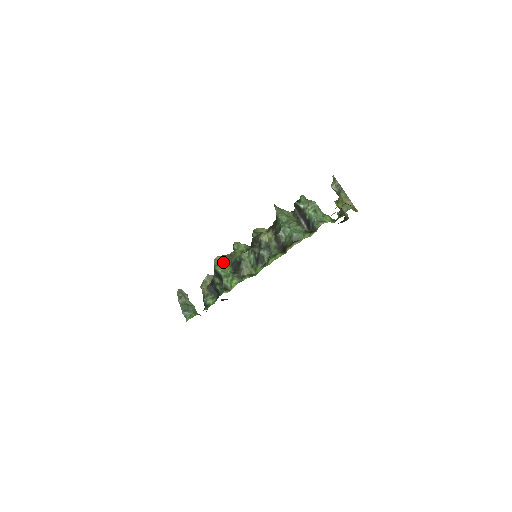
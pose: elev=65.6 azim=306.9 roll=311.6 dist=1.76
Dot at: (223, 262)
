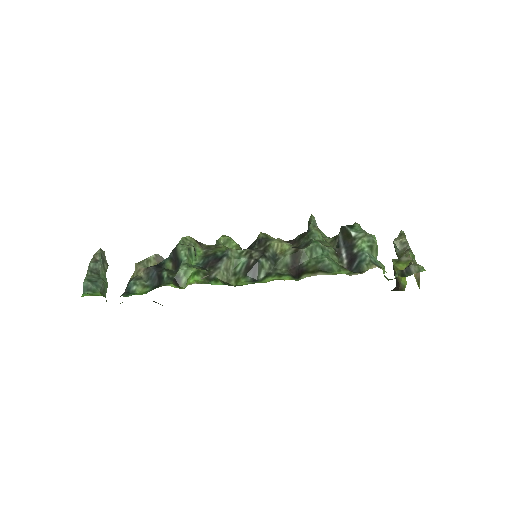
Dot at: (194, 247)
